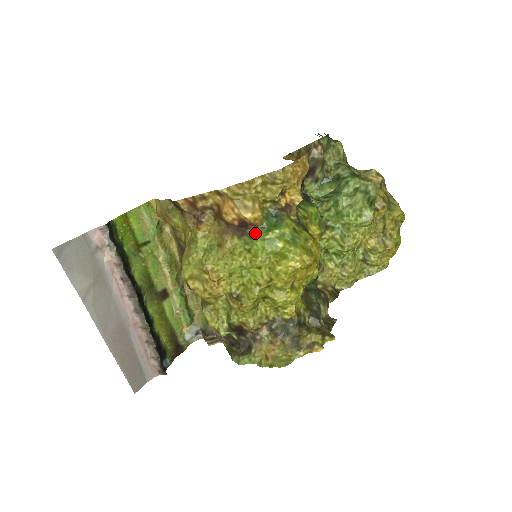
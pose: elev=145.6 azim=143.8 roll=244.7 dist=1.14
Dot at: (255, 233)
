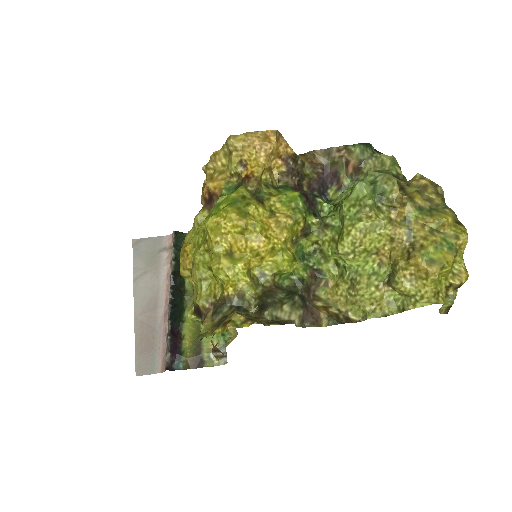
Dot at: occluded
